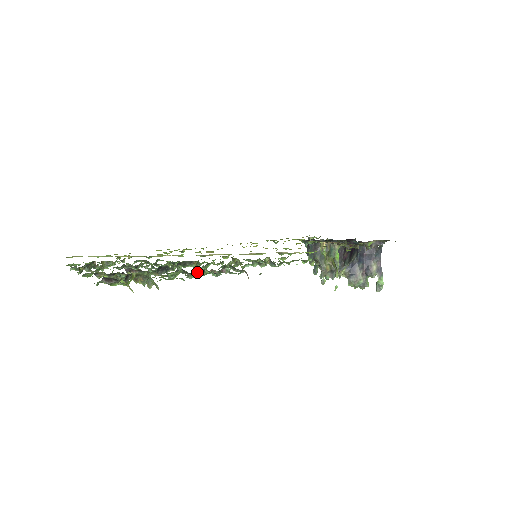
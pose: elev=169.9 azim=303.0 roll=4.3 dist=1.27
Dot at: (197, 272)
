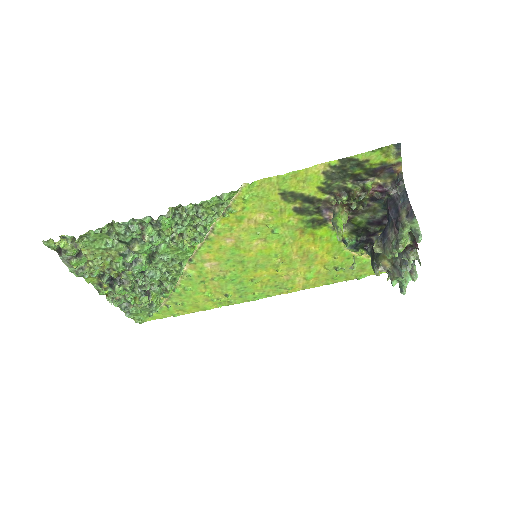
Dot at: (114, 230)
